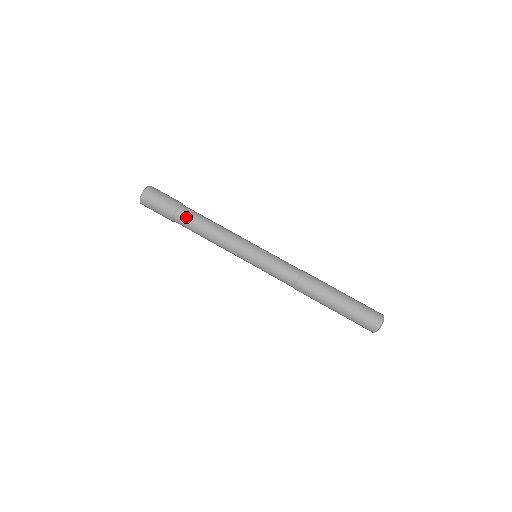
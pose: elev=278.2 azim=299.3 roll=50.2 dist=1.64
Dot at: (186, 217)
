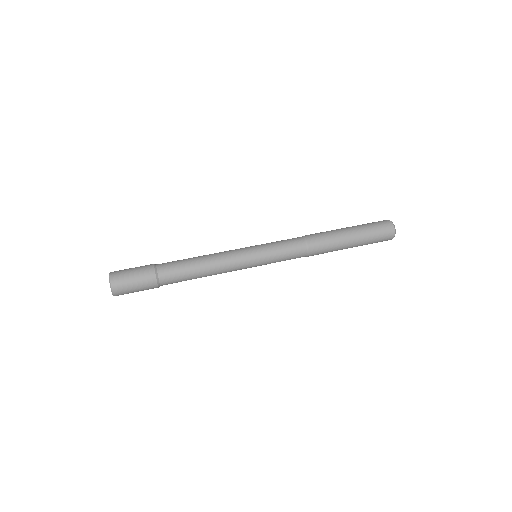
Dot at: (170, 268)
